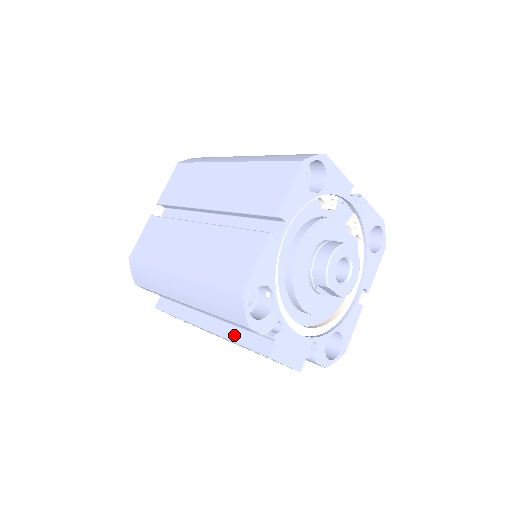
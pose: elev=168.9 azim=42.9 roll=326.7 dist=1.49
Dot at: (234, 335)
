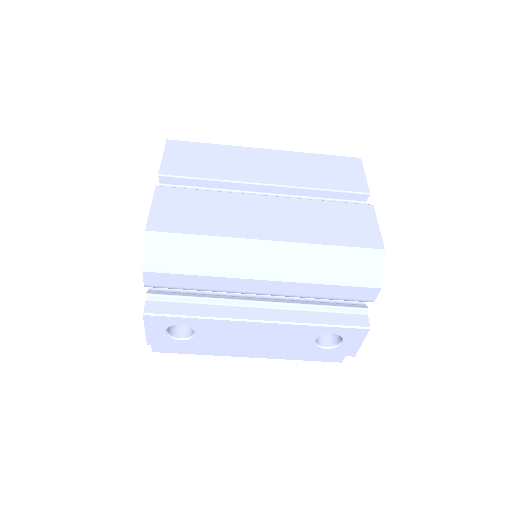
Dot at: (312, 318)
